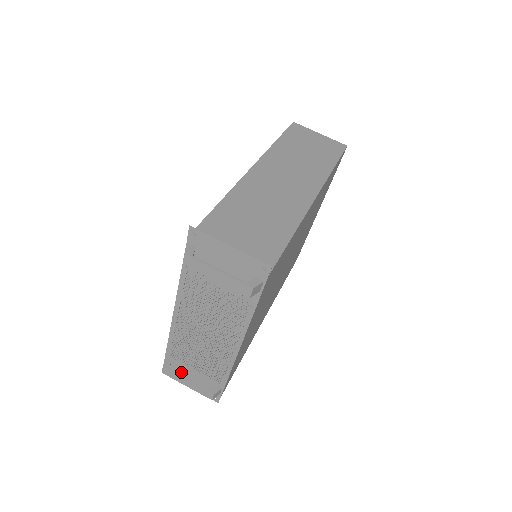
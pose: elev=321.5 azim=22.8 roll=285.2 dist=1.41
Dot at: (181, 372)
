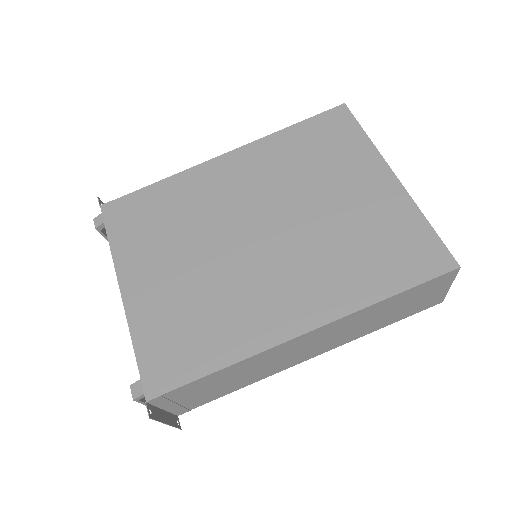
Dot at: occluded
